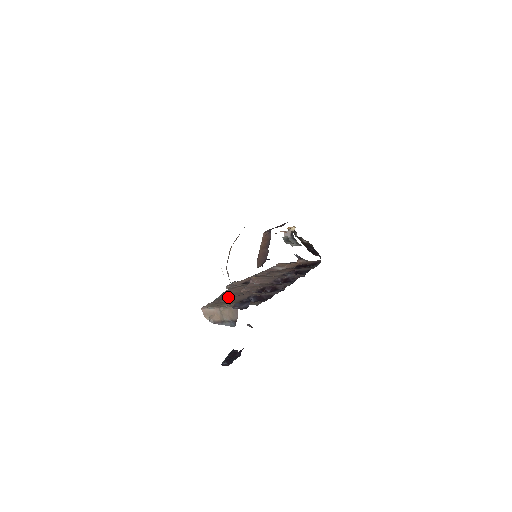
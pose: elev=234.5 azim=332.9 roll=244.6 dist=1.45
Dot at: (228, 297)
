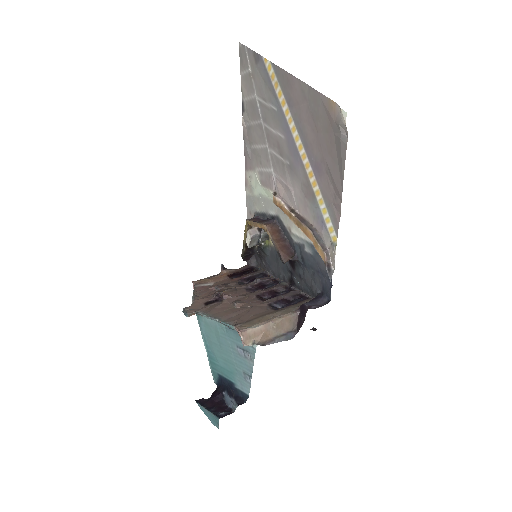
Dot at: (240, 314)
